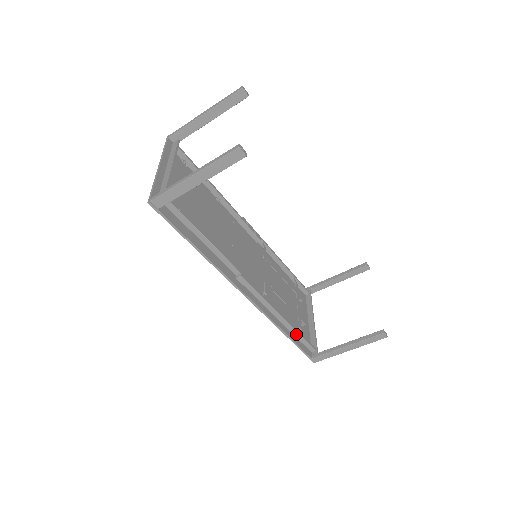
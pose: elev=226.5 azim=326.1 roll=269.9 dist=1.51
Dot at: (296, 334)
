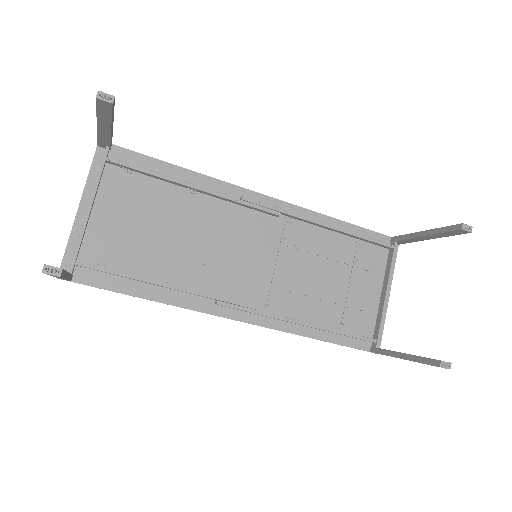
Dot at: (335, 333)
